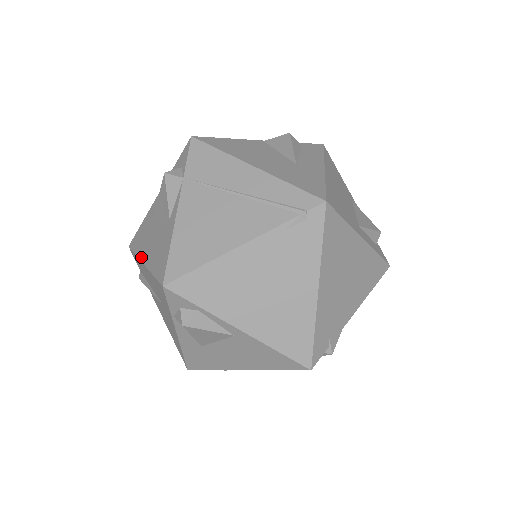
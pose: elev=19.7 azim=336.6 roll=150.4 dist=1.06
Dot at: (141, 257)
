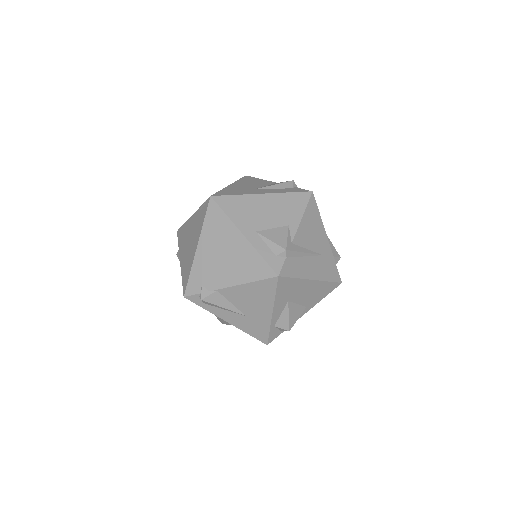
Dot at: occluded
